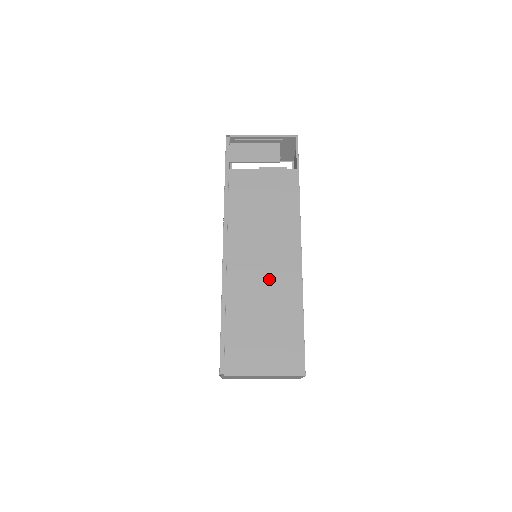
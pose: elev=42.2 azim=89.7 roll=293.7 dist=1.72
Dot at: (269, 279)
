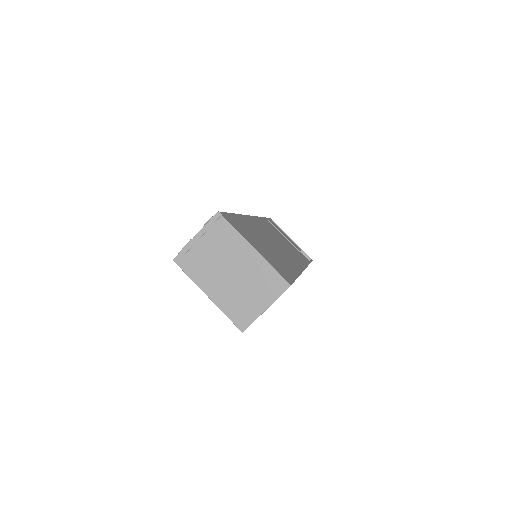
Dot at: (278, 248)
